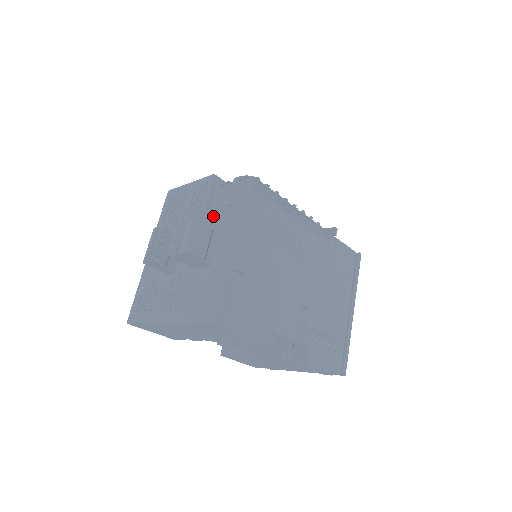
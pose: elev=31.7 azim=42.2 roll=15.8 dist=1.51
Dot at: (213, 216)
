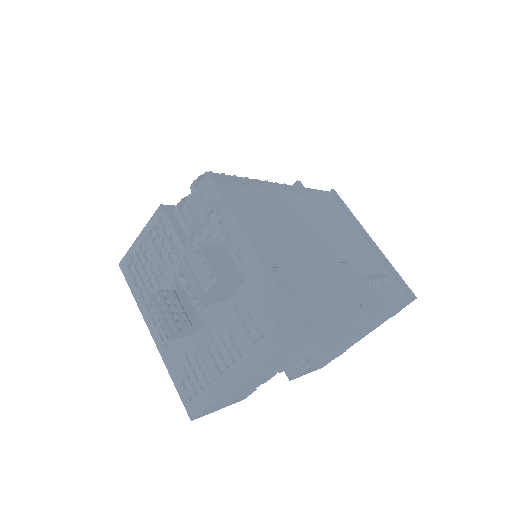
Dot at: (198, 239)
